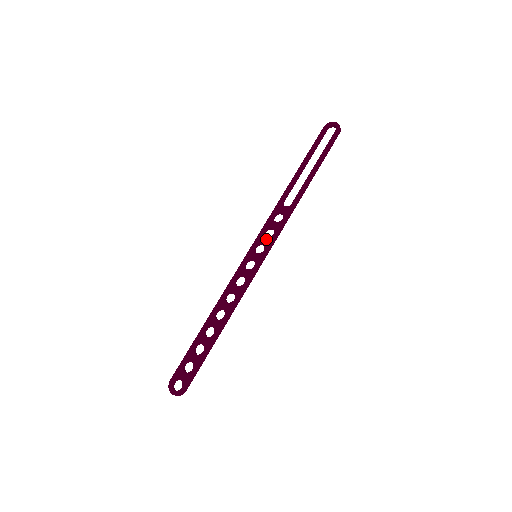
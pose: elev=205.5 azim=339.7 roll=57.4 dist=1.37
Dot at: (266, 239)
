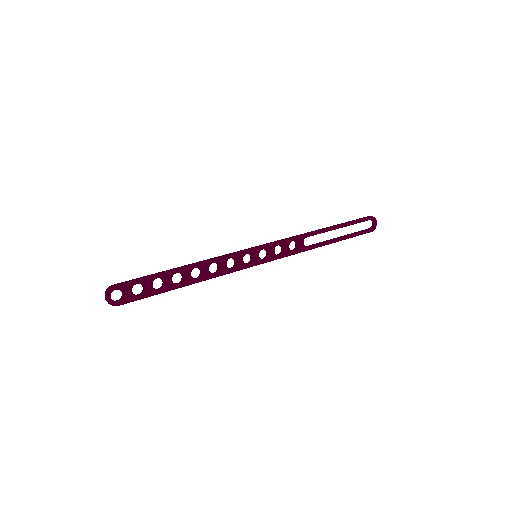
Dot at: (273, 253)
